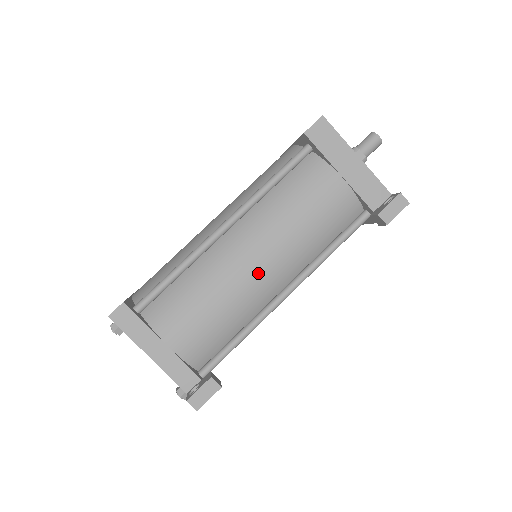
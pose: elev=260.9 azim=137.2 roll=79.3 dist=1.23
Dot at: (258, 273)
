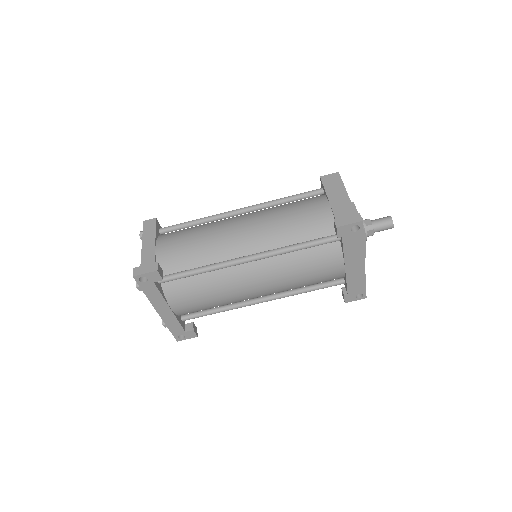
Dot at: (236, 234)
